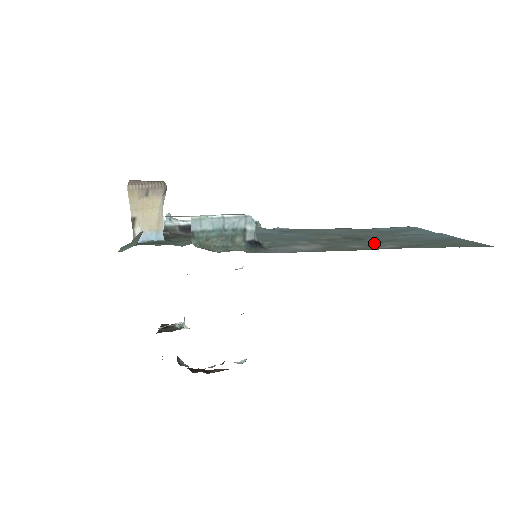
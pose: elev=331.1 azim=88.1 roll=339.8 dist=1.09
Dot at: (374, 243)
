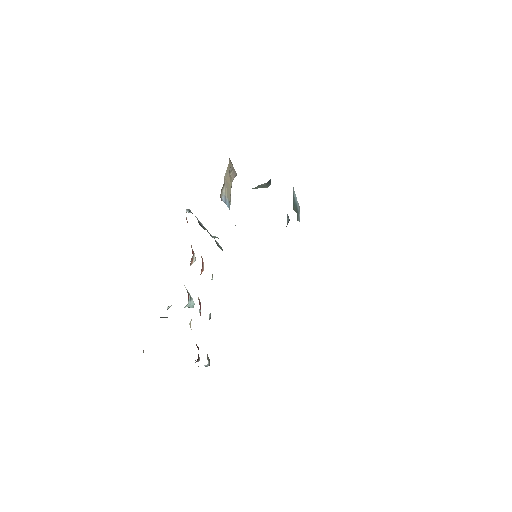
Dot at: occluded
